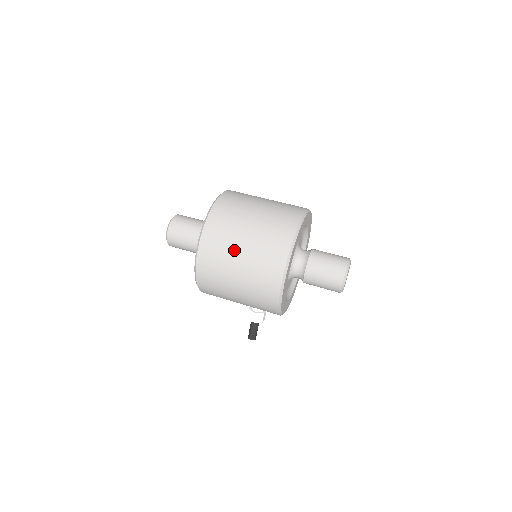
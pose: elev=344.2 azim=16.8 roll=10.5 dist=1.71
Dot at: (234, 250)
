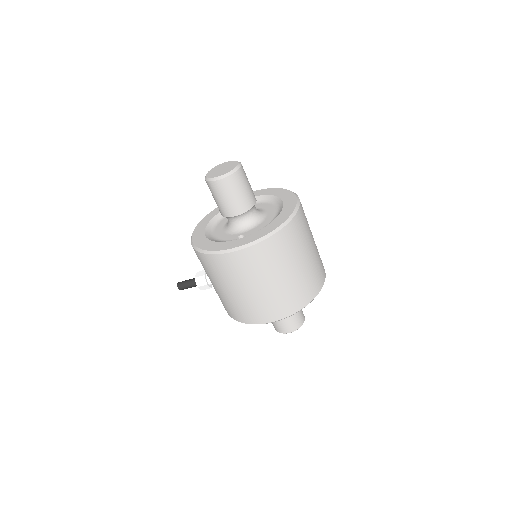
Dot at: (266, 277)
